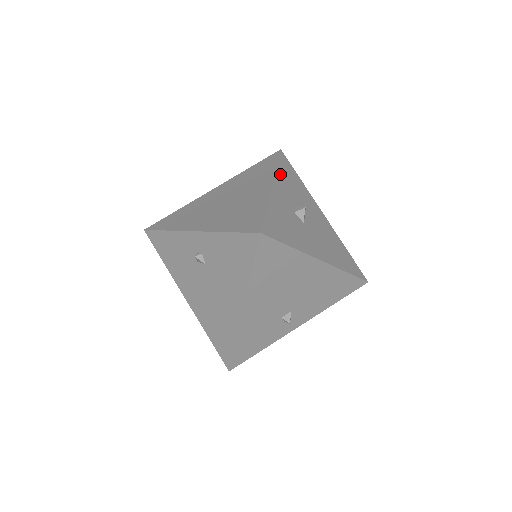
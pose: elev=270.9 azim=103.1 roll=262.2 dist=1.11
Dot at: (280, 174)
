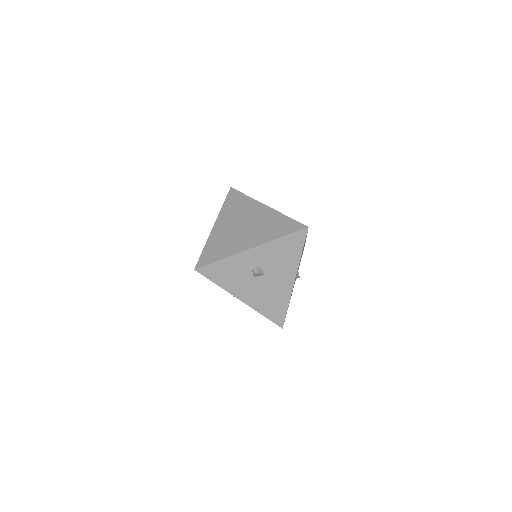
Dot at: (274, 244)
